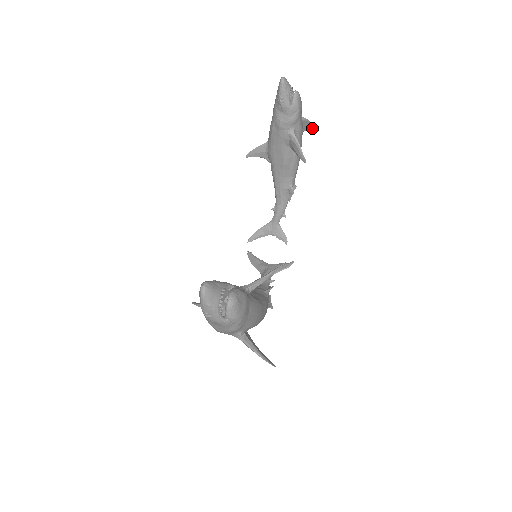
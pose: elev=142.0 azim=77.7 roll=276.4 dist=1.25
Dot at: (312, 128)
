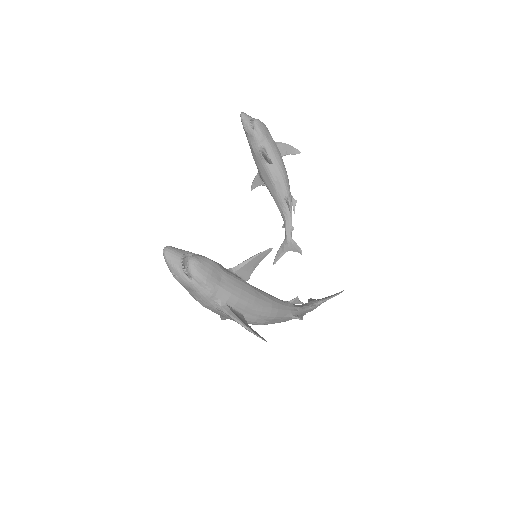
Dot at: (297, 151)
